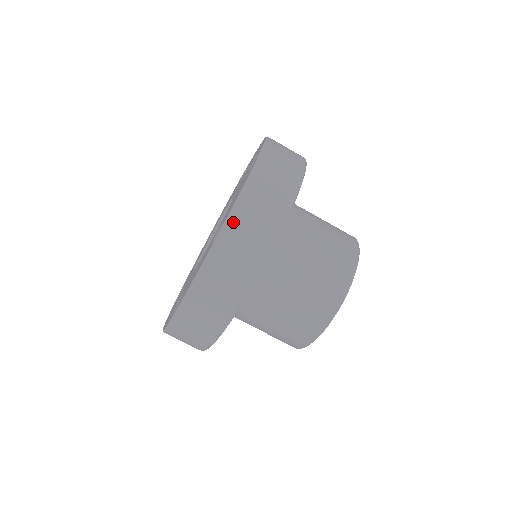
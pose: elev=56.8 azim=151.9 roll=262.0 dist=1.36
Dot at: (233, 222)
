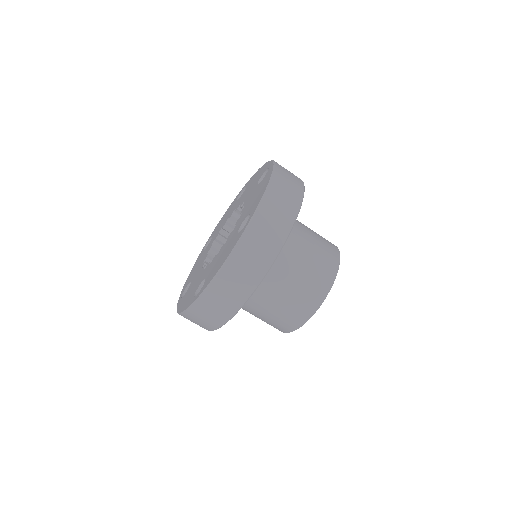
Dot at: (261, 212)
